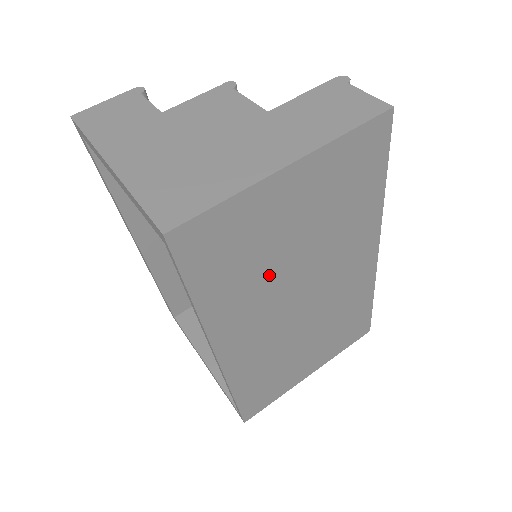
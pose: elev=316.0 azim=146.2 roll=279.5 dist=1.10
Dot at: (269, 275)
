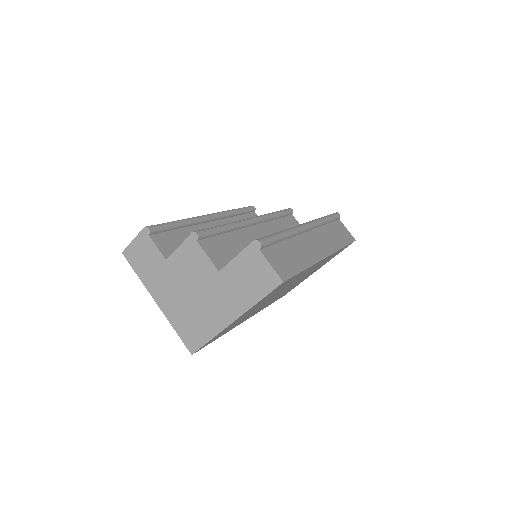
Dot at: occluded
